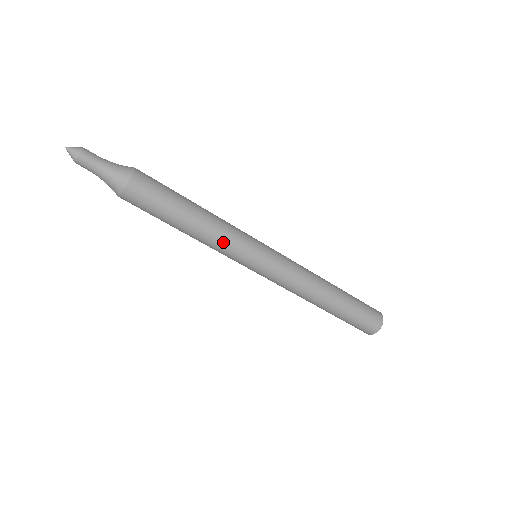
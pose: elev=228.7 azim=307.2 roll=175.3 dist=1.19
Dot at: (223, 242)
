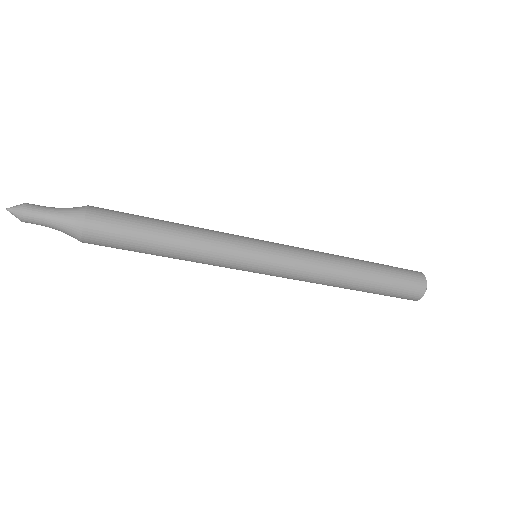
Dot at: (211, 254)
